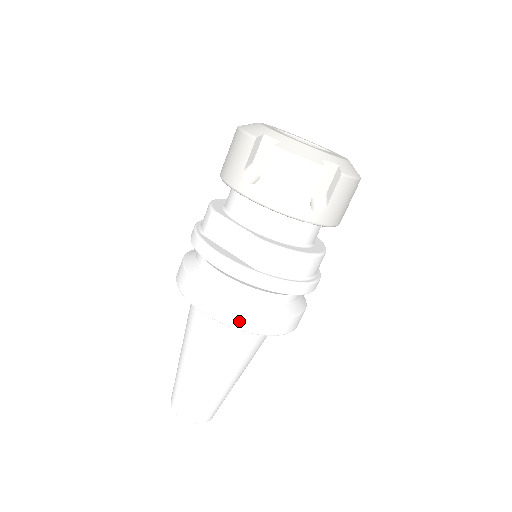
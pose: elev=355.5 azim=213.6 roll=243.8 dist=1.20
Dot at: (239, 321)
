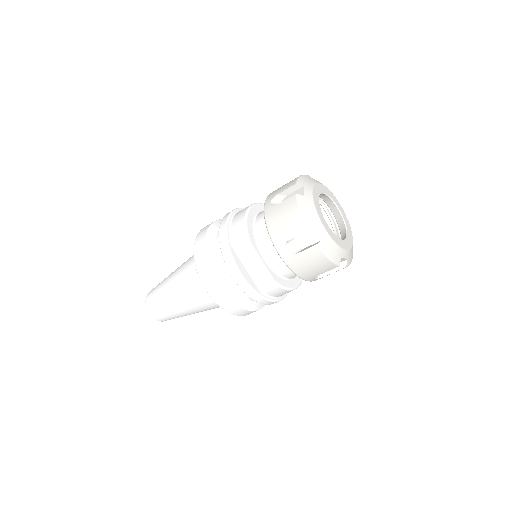
Dot at: (233, 310)
